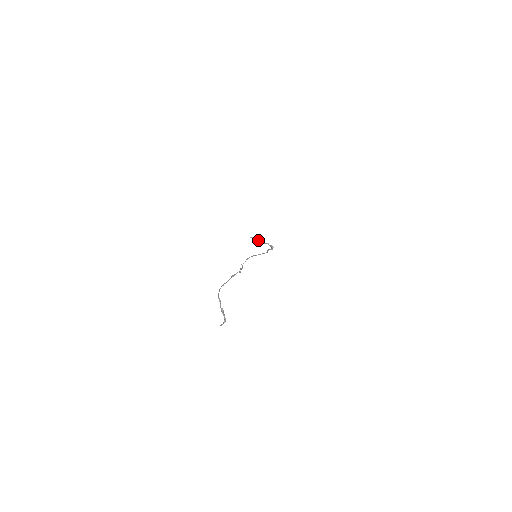
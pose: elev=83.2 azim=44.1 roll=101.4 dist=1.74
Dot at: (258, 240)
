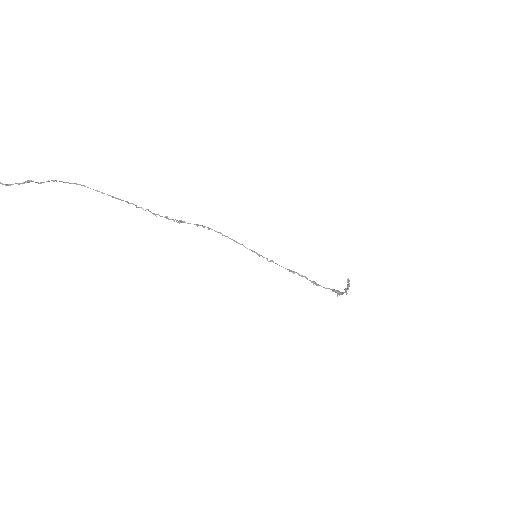
Dot at: (348, 286)
